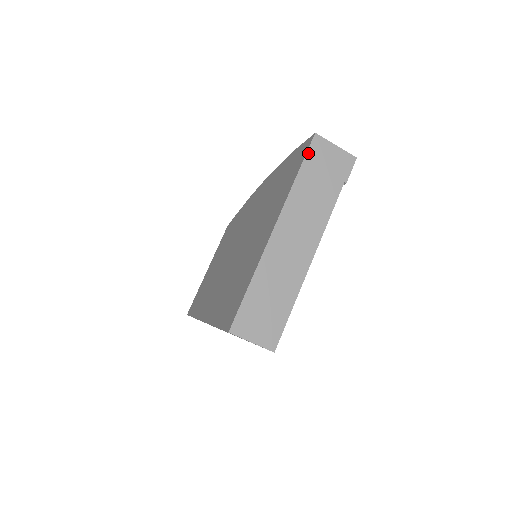
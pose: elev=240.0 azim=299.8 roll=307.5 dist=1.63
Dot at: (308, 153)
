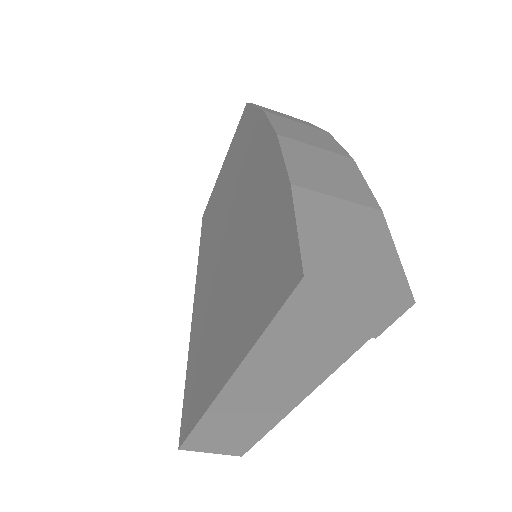
Dot at: (284, 309)
